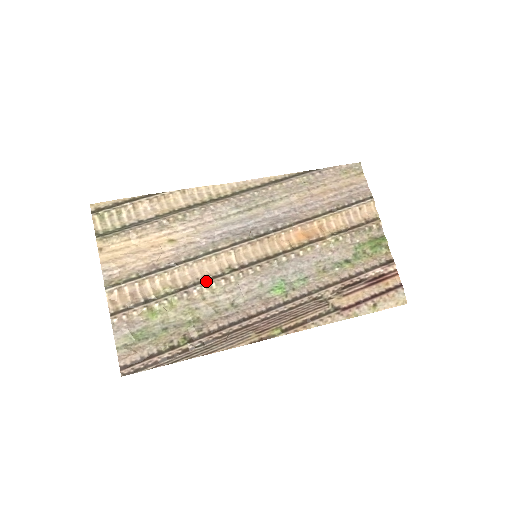
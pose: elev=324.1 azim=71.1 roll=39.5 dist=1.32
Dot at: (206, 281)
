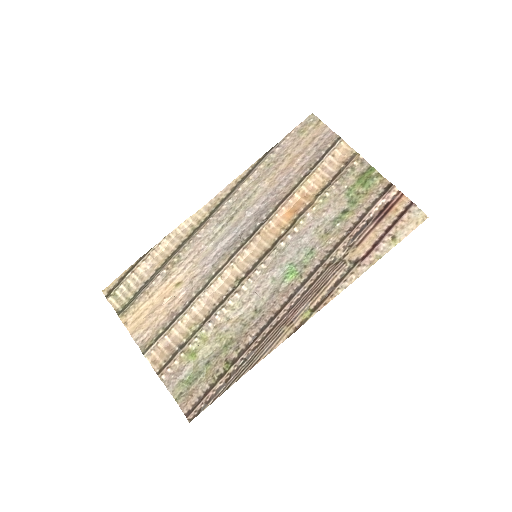
Dot at: (222, 303)
